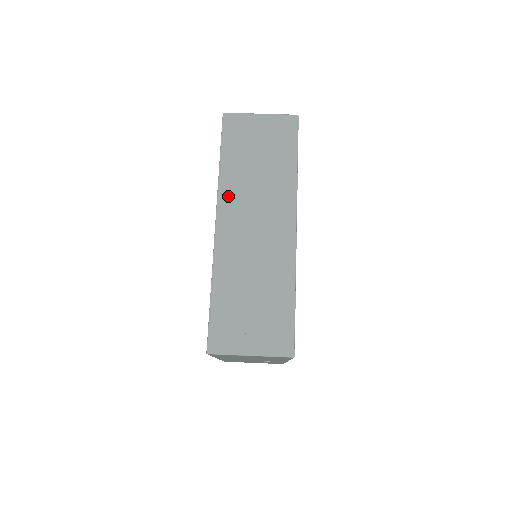
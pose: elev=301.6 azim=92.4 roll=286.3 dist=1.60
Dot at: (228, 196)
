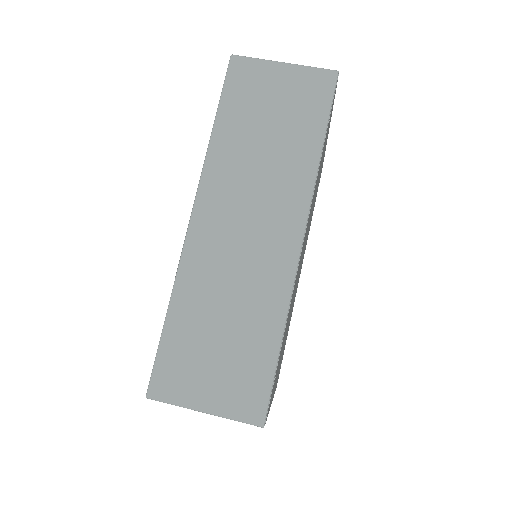
Dot at: (215, 178)
